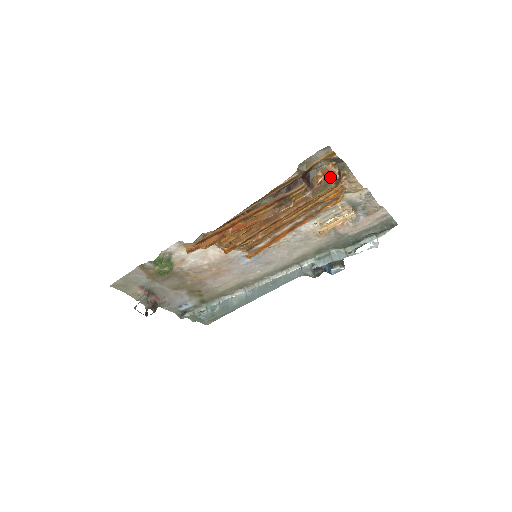
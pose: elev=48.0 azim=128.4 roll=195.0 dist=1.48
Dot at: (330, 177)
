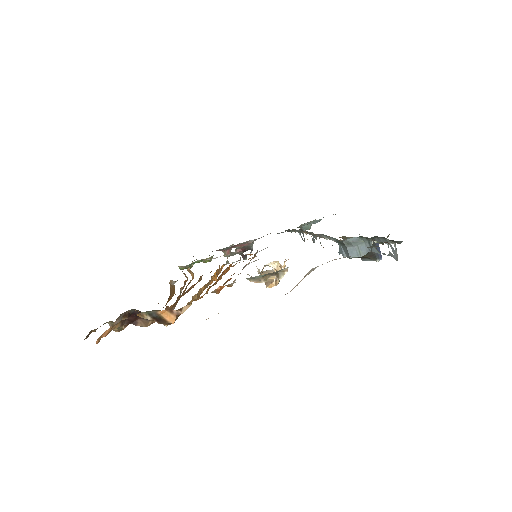
Dot at: occluded
